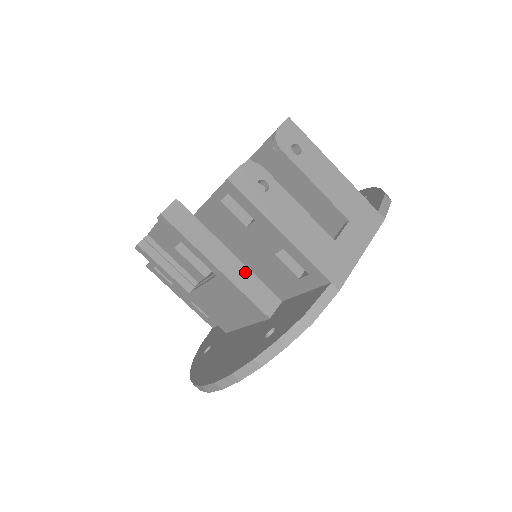
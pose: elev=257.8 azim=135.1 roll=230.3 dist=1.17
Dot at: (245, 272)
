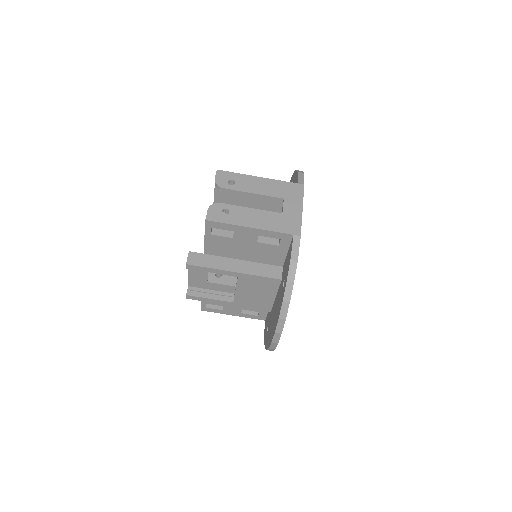
Dot at: (251, 265)
